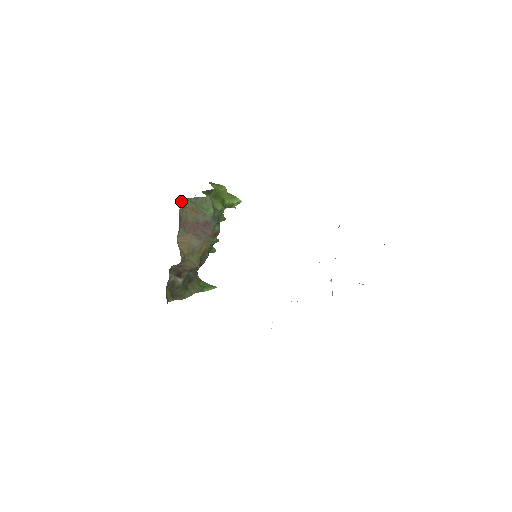
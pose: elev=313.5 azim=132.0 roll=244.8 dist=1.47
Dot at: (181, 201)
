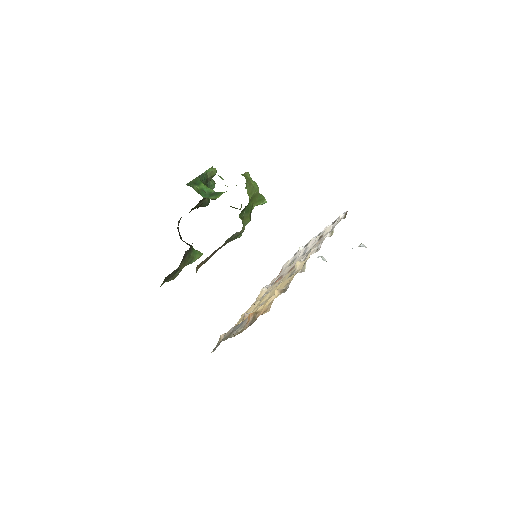
Dot at: occluded
